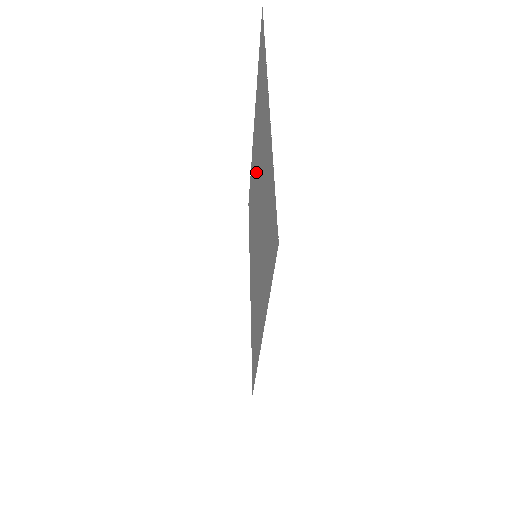
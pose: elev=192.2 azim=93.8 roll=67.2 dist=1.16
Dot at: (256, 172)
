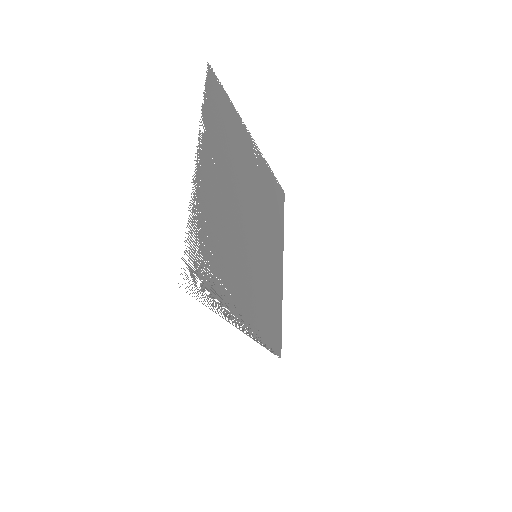
Dot at: (246, 187)
